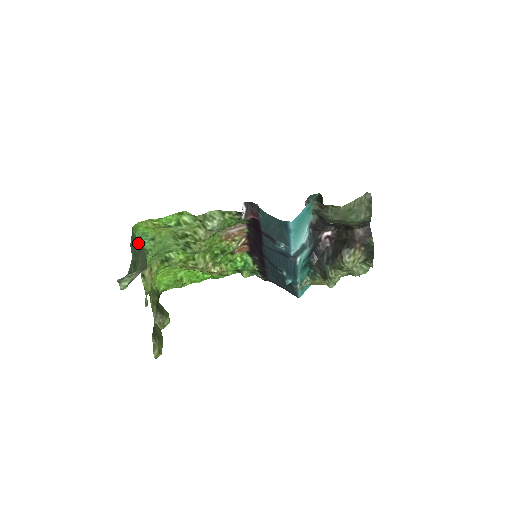
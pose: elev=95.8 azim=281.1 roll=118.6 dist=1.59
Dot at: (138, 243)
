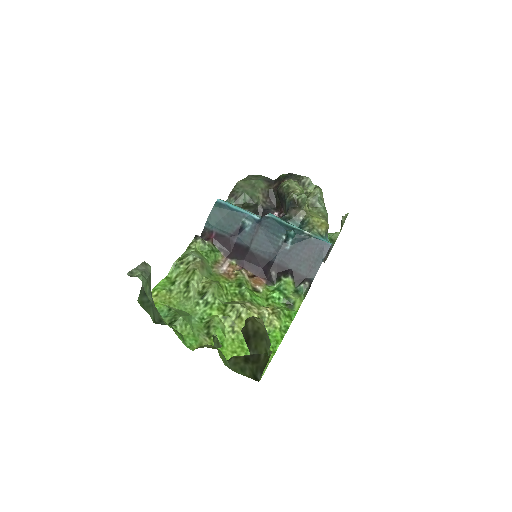
Dot at: (145, 294)
